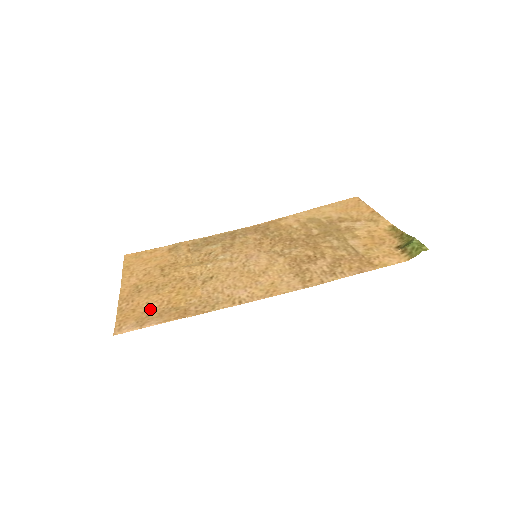
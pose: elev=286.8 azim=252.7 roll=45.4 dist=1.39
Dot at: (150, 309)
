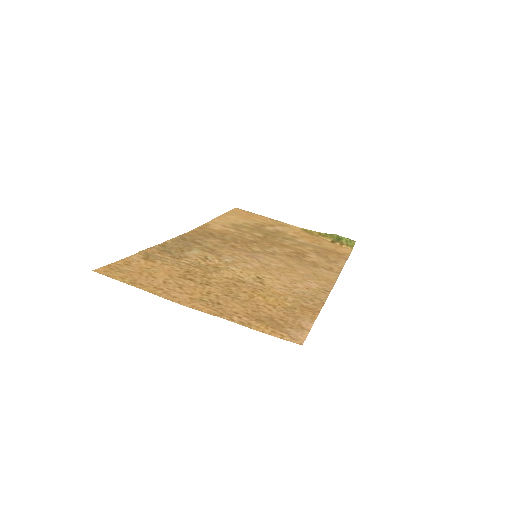
Dot at: (269, 315)
